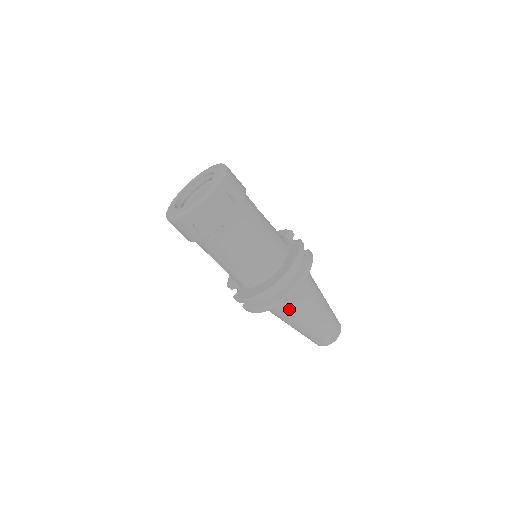
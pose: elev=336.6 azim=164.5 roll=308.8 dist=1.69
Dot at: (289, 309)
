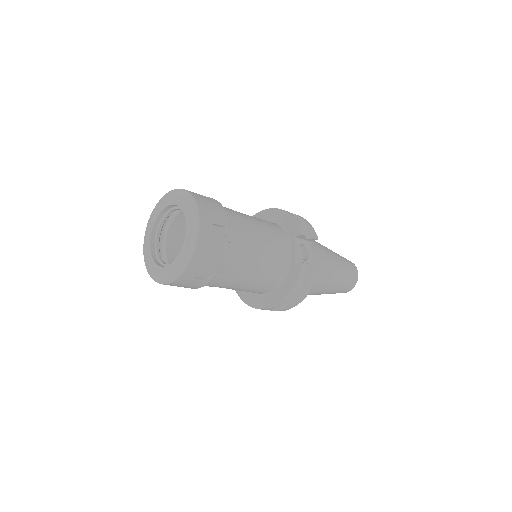
Dot at: occluded
